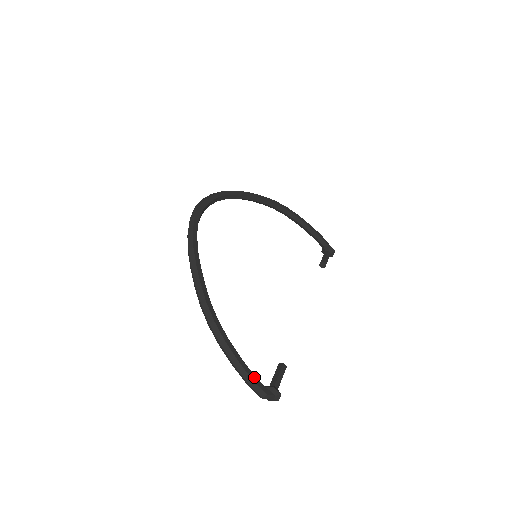
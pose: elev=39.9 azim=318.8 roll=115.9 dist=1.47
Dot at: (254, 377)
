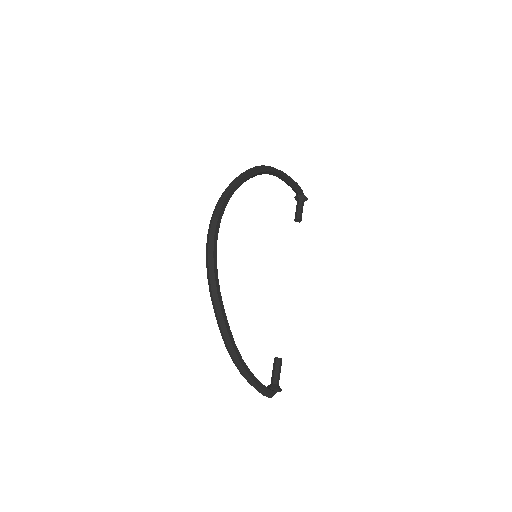
Dot at: (266, 389)
